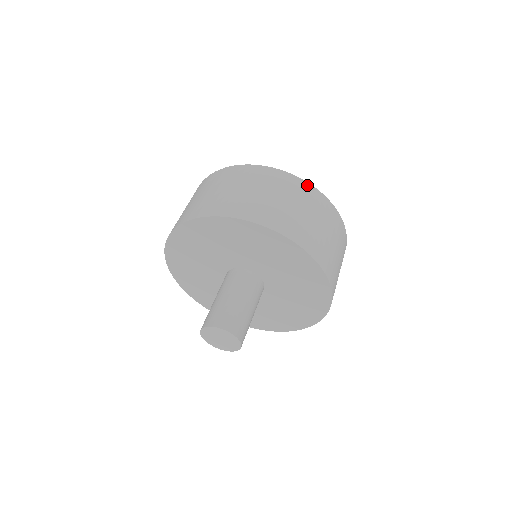
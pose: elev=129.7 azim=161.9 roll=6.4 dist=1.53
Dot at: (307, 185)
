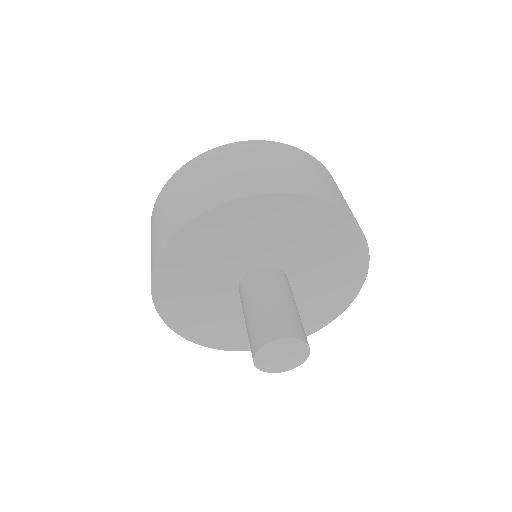
Dot at: (317, 161)
